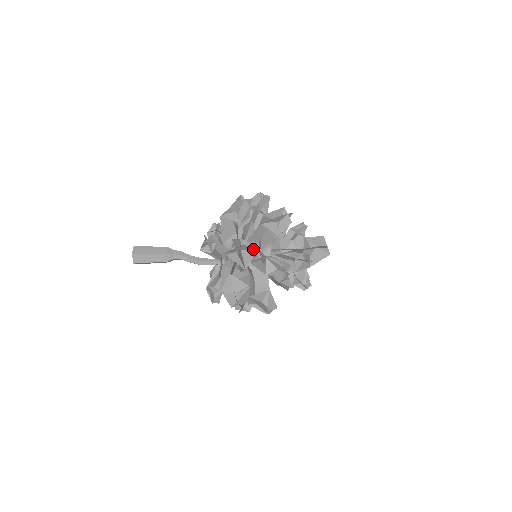
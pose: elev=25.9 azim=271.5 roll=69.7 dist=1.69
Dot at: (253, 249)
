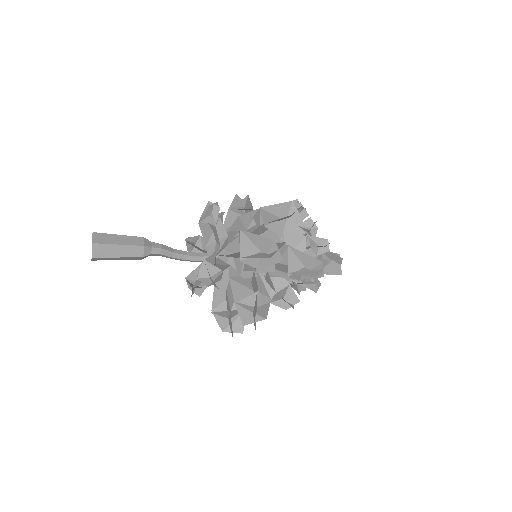
Dot at: (269, 302)
